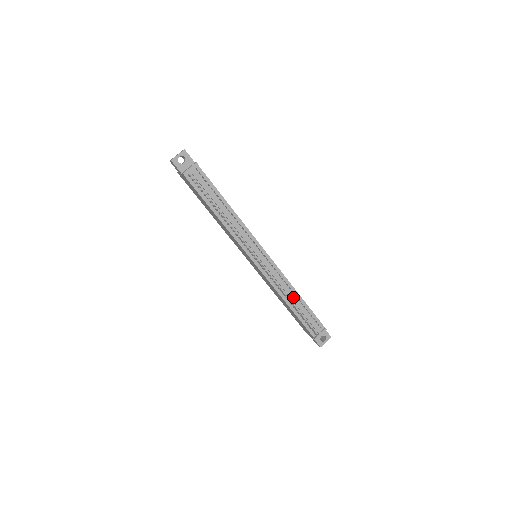
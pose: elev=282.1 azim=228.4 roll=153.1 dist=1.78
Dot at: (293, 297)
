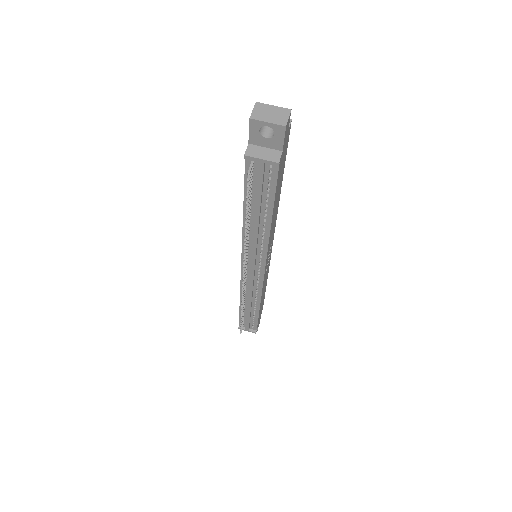
Dot at: (251, 306)
